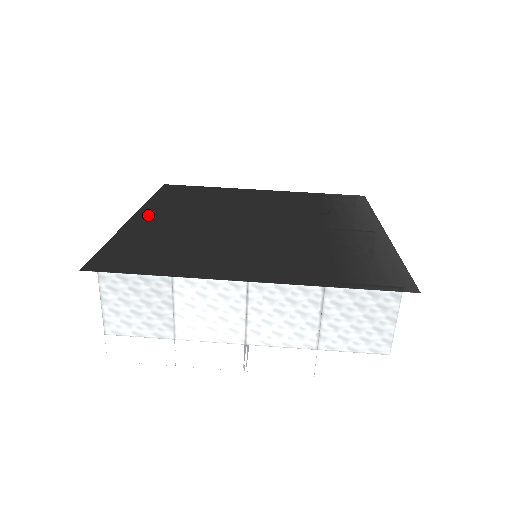
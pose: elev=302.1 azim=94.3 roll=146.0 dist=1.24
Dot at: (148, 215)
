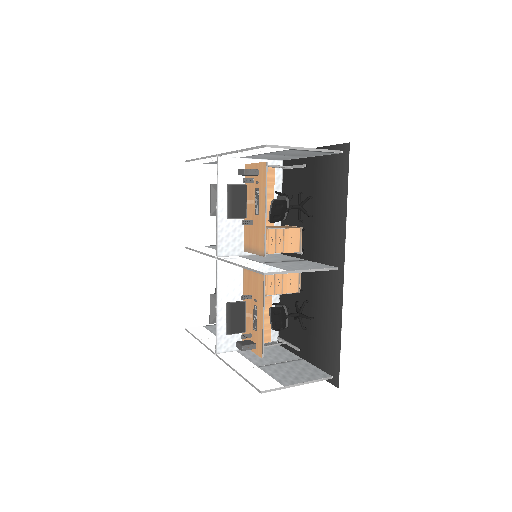
Dot at: occluded
